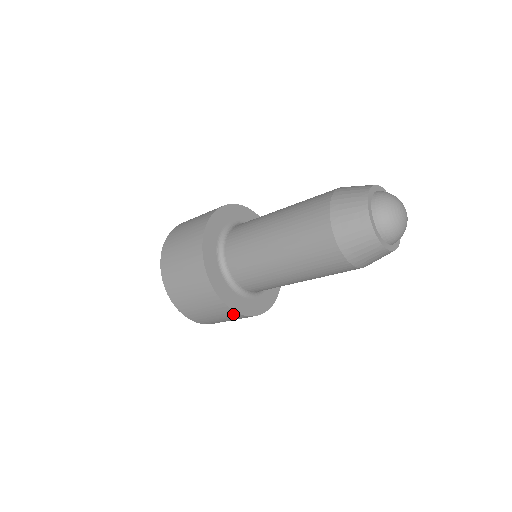
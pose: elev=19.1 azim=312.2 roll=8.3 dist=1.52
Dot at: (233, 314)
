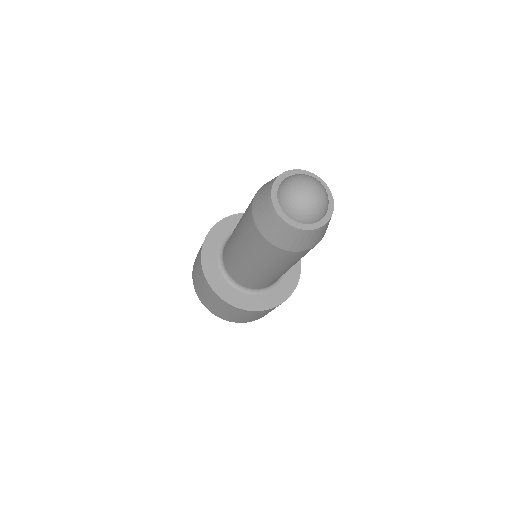
Dot at: (216, 296)
